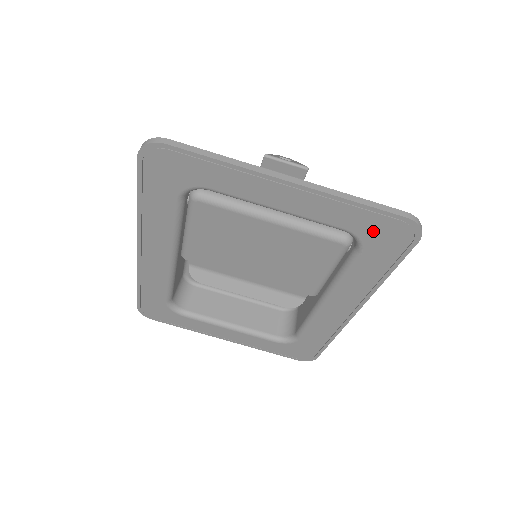
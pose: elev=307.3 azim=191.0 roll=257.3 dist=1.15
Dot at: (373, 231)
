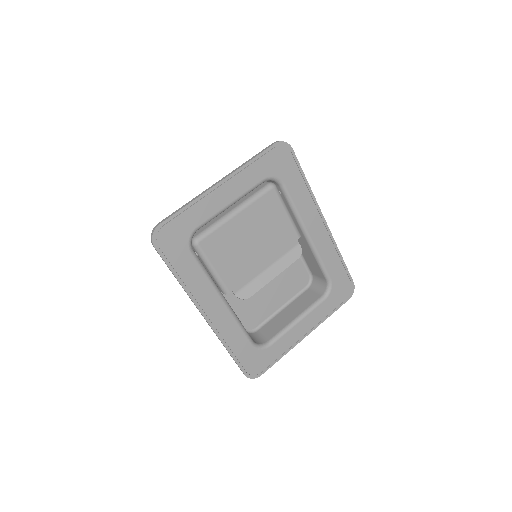
Dot at: (273, 166)
